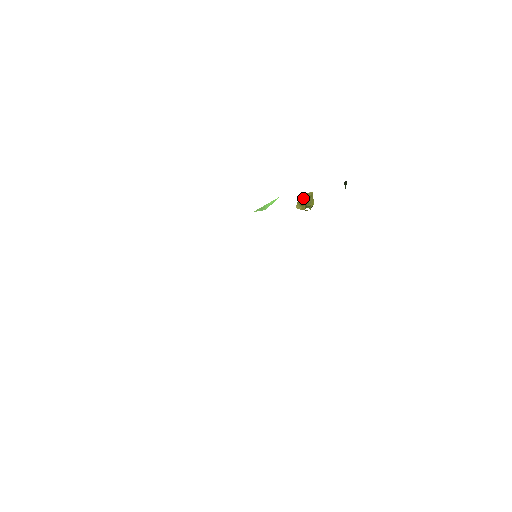
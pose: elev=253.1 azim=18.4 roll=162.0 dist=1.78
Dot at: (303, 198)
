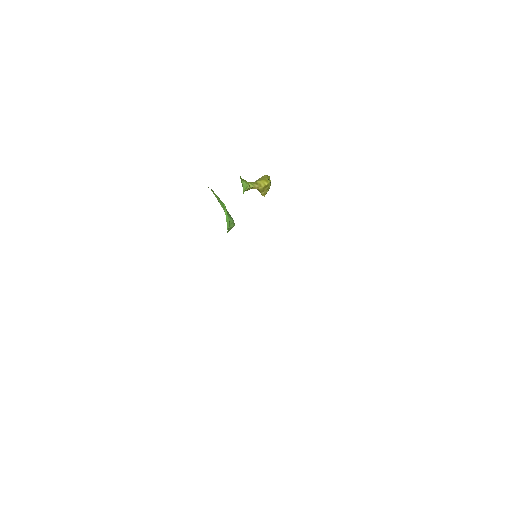
Dot at: occluded
